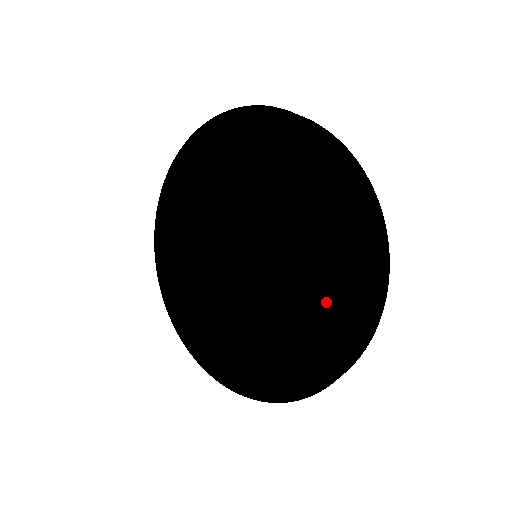
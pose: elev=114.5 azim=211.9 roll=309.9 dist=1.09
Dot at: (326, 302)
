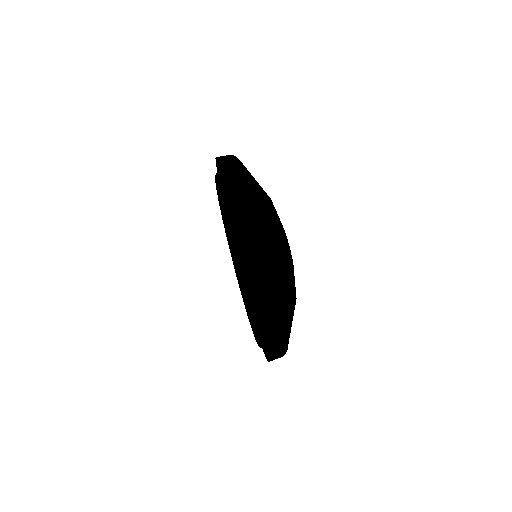
Dot at: occluded
